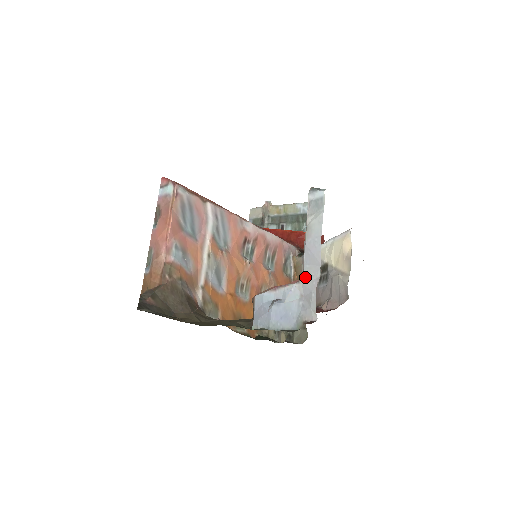
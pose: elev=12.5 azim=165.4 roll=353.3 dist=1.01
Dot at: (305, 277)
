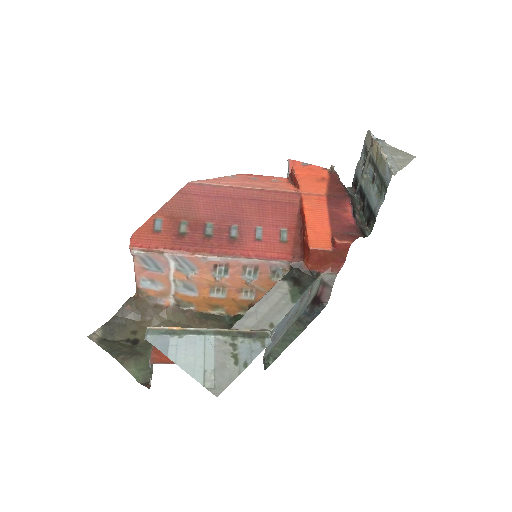
Dot at: (149, 366)
